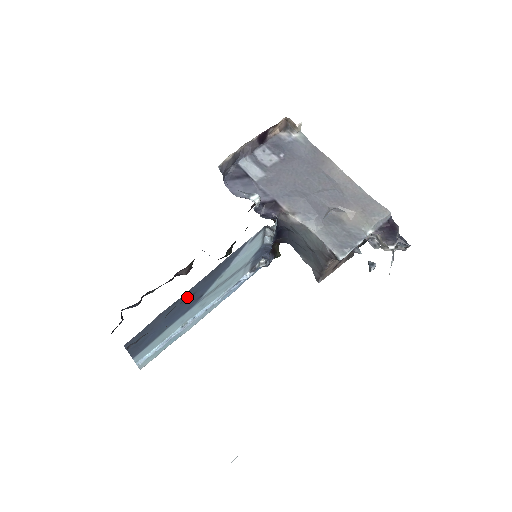
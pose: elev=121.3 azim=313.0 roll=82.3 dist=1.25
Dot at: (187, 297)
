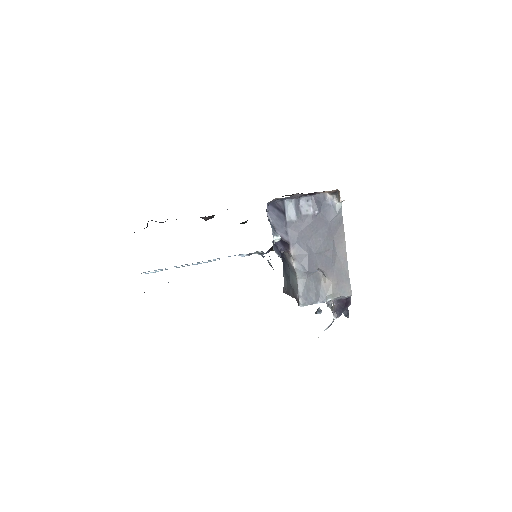
Dot at: occluded
